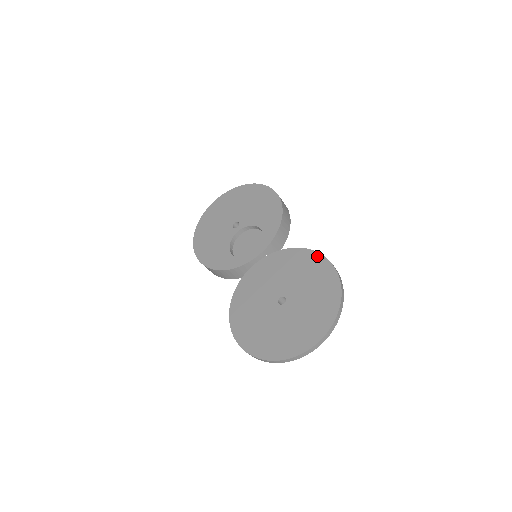
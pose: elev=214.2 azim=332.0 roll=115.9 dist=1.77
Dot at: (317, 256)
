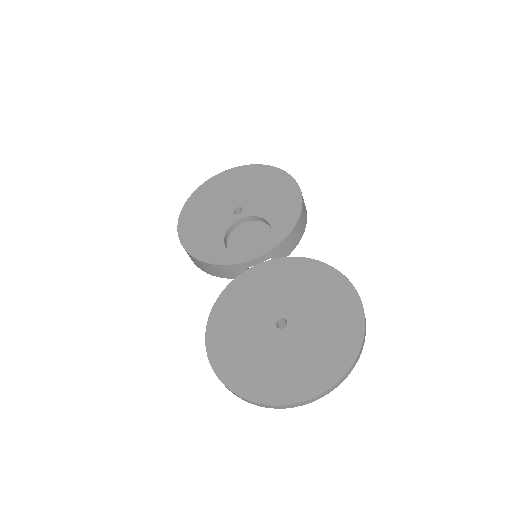
Dot at: (338, 277)
